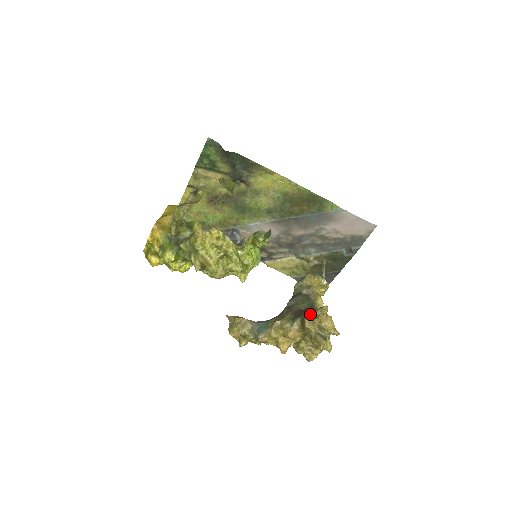
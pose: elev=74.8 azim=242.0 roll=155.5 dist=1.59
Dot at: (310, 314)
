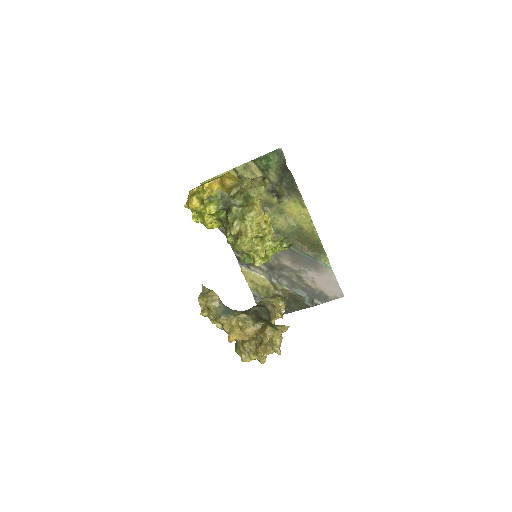
Dot at: (272, 325)
